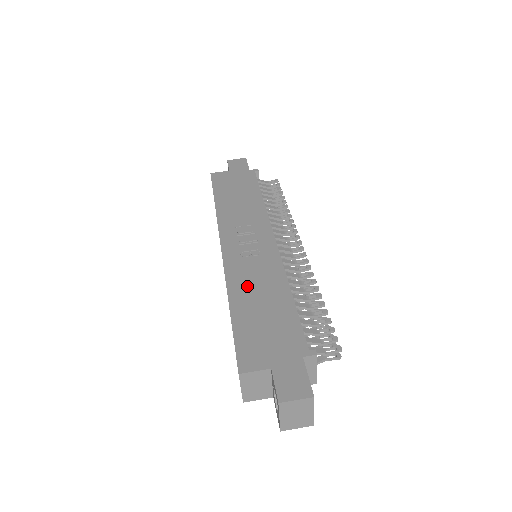
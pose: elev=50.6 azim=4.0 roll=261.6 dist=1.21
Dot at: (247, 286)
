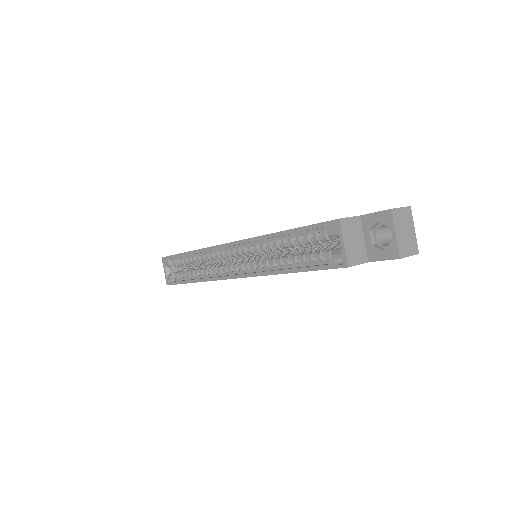
Dot at: occluded
